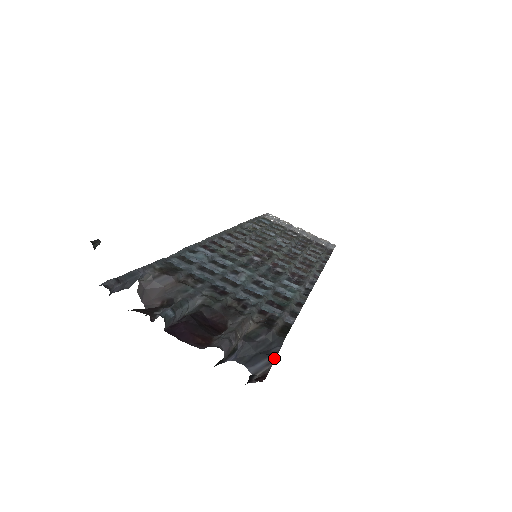
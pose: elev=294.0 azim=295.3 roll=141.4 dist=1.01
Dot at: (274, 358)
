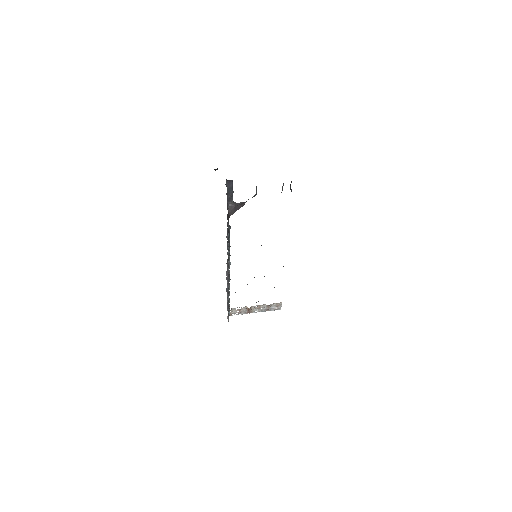
Dot at: occluded
